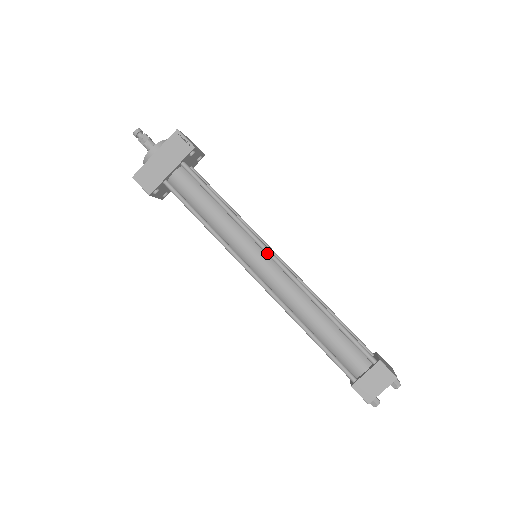
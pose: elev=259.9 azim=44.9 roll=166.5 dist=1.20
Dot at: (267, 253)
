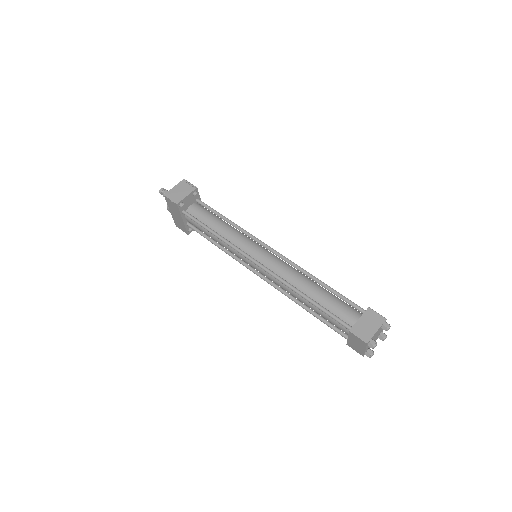
Dot at: (251, 262)
